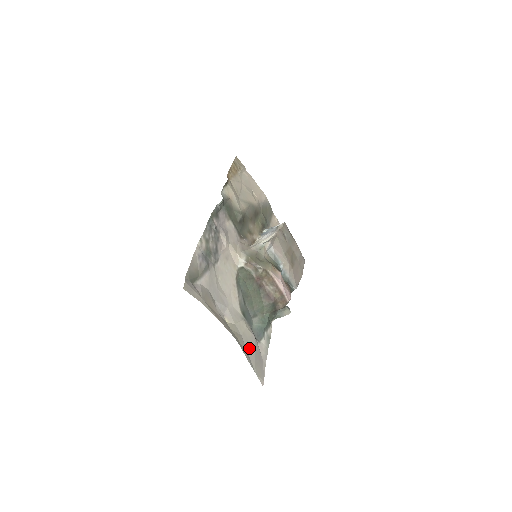
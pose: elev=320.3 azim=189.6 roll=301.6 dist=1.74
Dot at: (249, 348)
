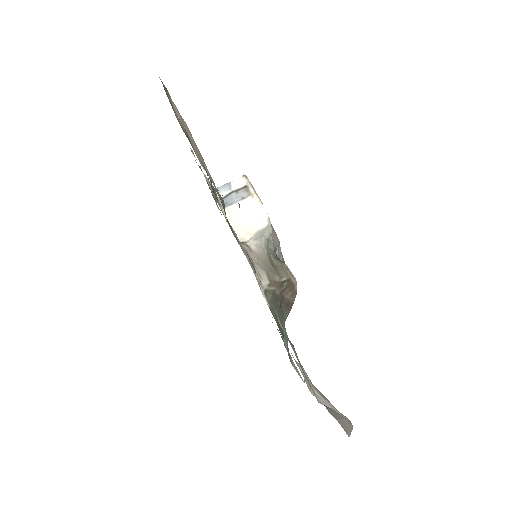
Dot at: occluded
